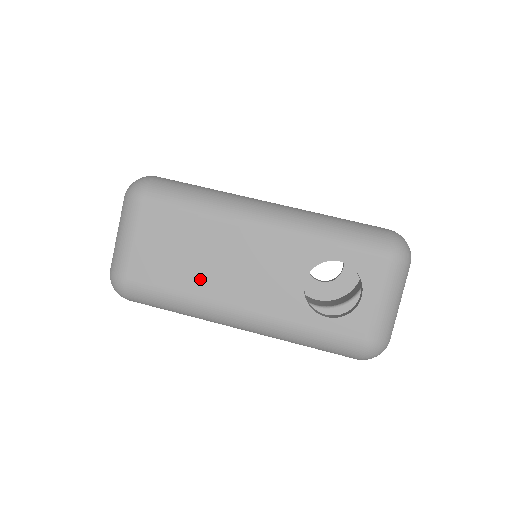
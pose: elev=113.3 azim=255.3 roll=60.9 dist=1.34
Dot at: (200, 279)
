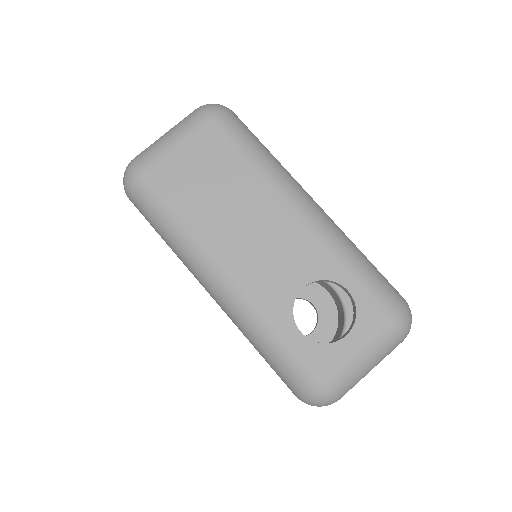
Dot at: (212, 219)
